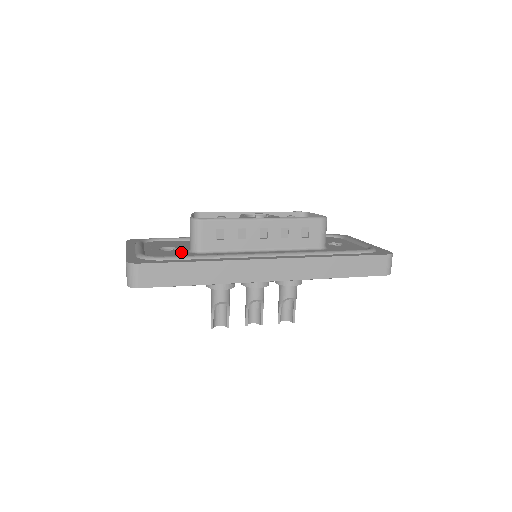
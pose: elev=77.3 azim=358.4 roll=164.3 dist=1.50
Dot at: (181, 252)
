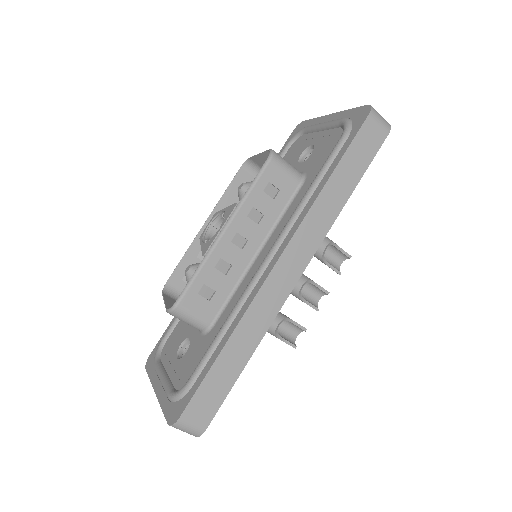
Dot at: (197, 344)
